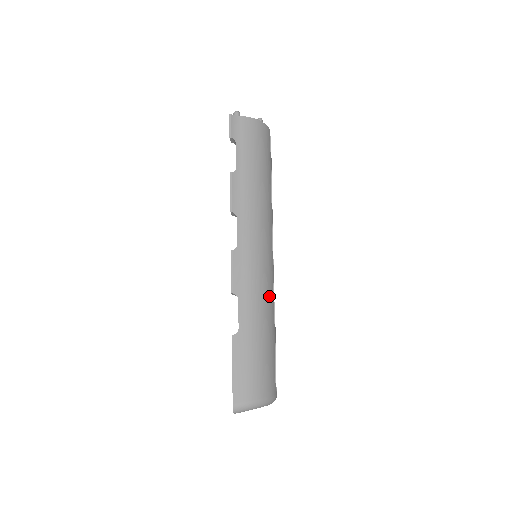
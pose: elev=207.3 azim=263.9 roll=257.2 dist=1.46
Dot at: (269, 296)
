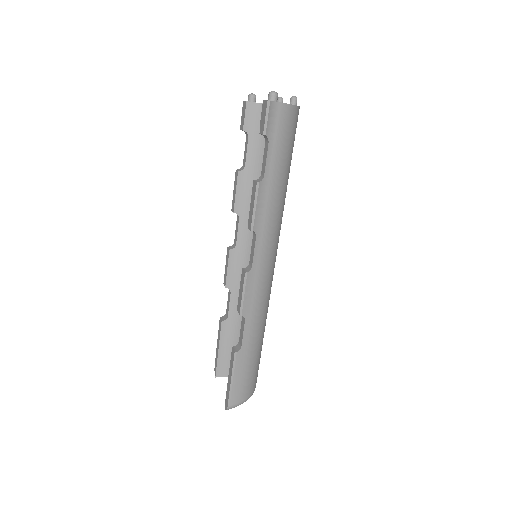
Dot at: (268, 306)
